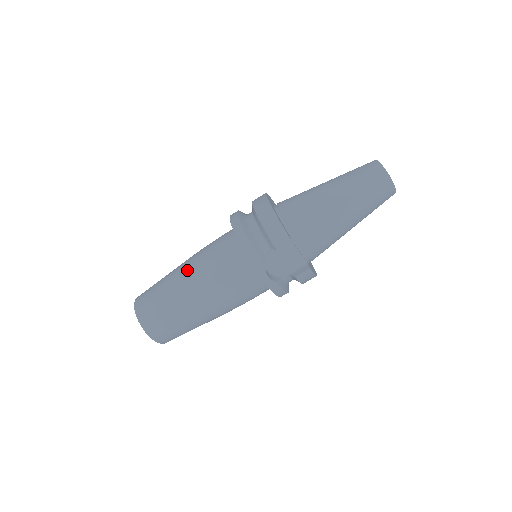
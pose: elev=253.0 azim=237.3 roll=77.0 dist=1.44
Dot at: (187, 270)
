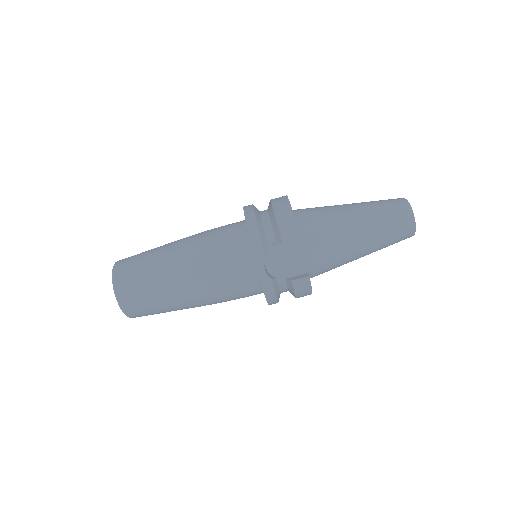
Dot at: (183, 243)
